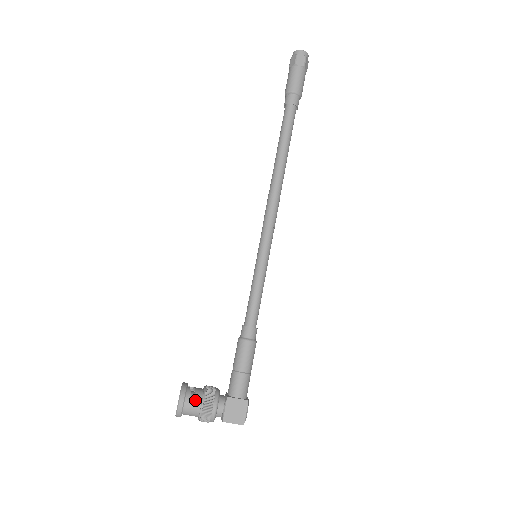
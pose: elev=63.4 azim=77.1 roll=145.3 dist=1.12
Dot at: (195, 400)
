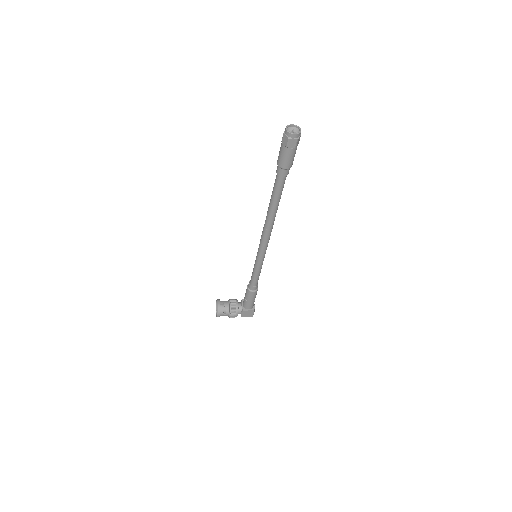
Dot at: (225, 312)
